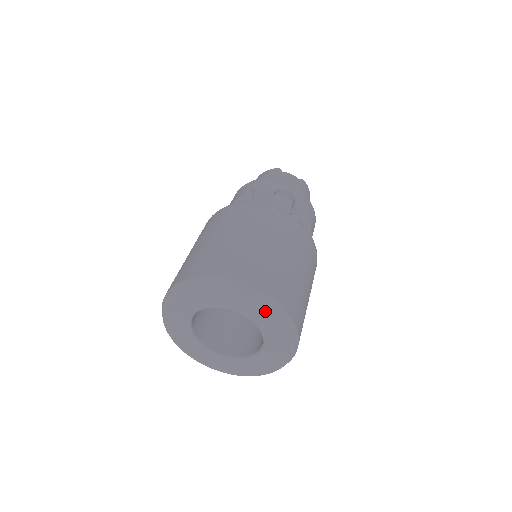
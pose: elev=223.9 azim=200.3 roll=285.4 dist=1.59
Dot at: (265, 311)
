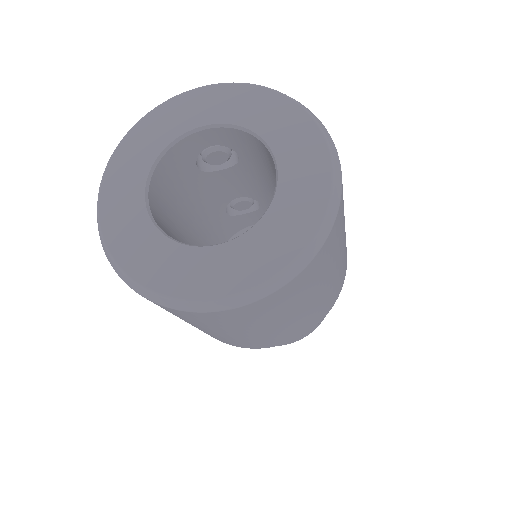
Dot at: (317, 187)
